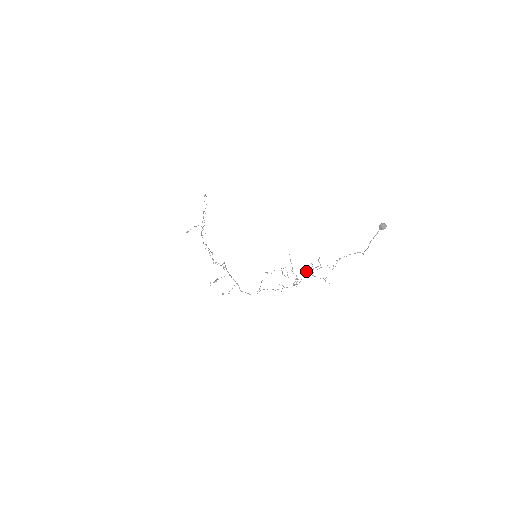
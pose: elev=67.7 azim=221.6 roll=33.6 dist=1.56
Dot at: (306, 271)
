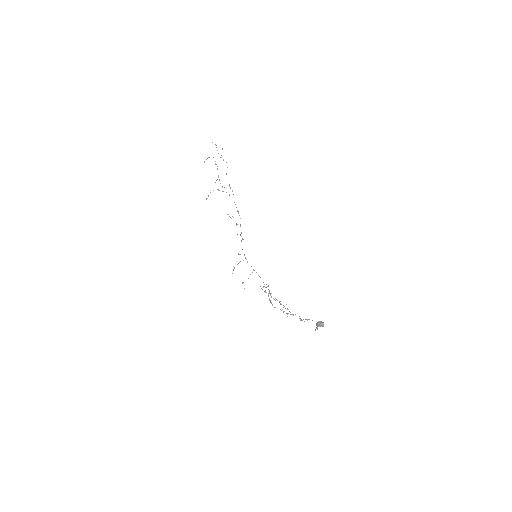
Dot at: occluded
